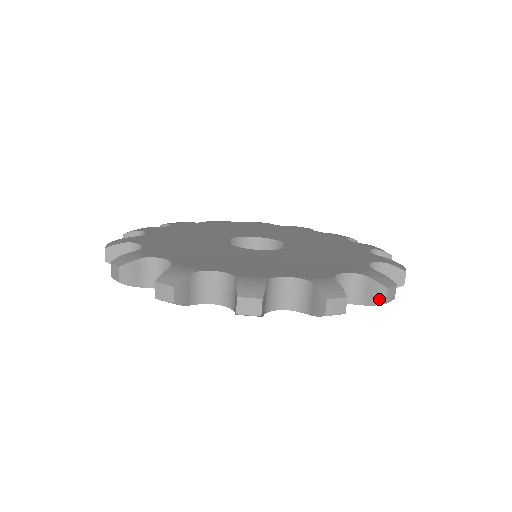
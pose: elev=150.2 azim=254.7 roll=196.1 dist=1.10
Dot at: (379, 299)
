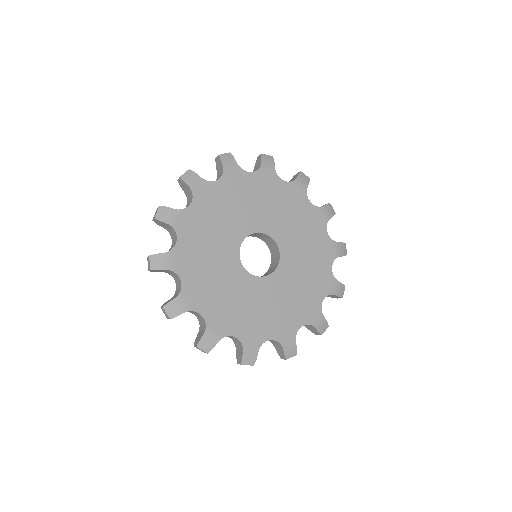
Dot at: occluded
